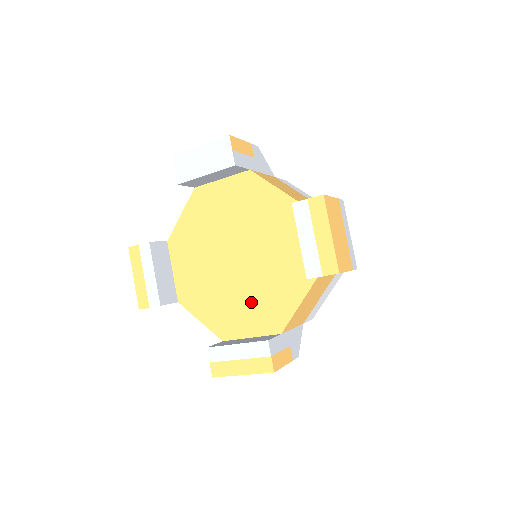
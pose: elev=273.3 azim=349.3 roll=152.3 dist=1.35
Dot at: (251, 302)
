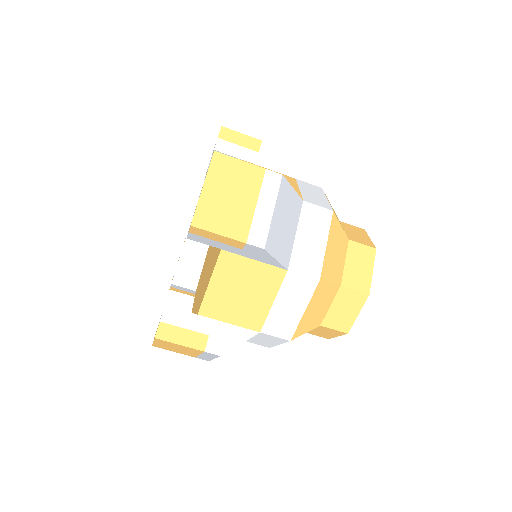
Dot at: occluded
